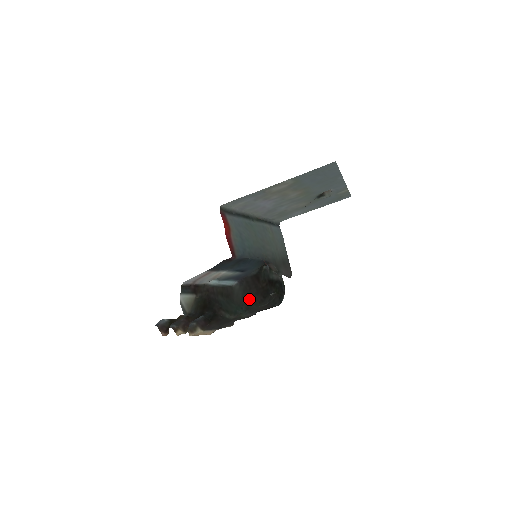
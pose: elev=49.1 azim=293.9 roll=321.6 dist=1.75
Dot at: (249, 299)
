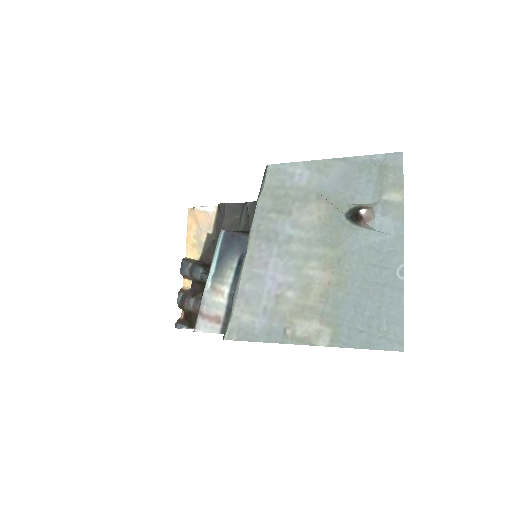
Dot at: occluded
